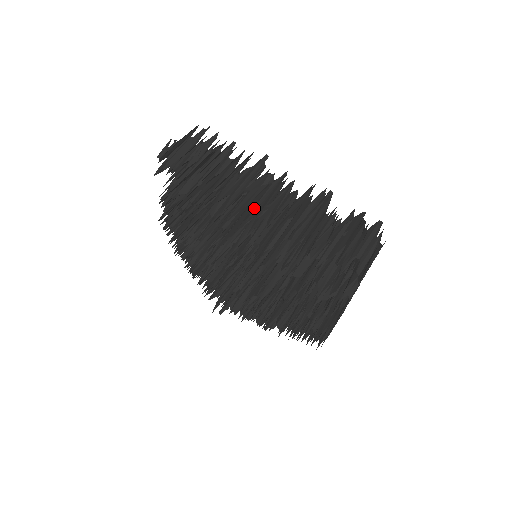
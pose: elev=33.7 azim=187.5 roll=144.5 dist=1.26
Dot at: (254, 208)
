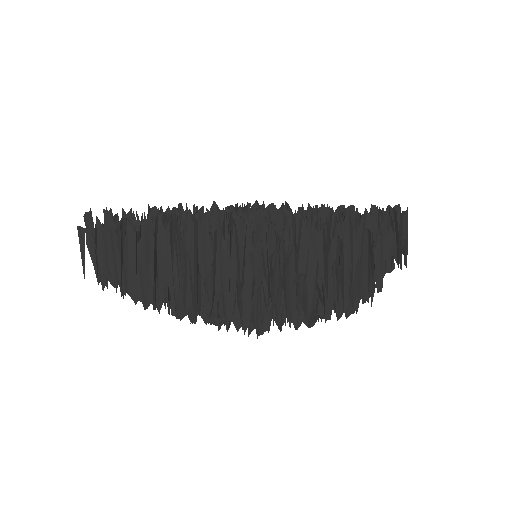
Dot at: occluded
